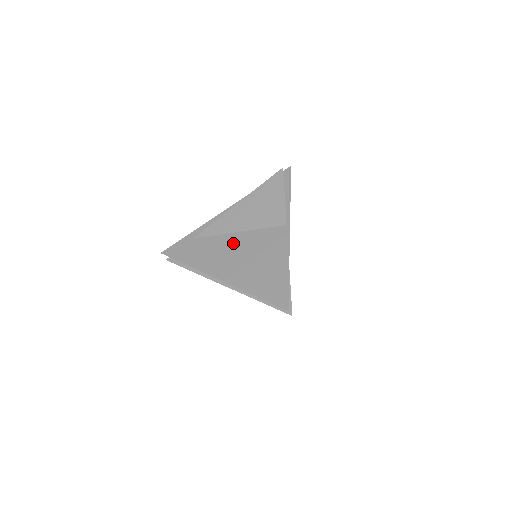
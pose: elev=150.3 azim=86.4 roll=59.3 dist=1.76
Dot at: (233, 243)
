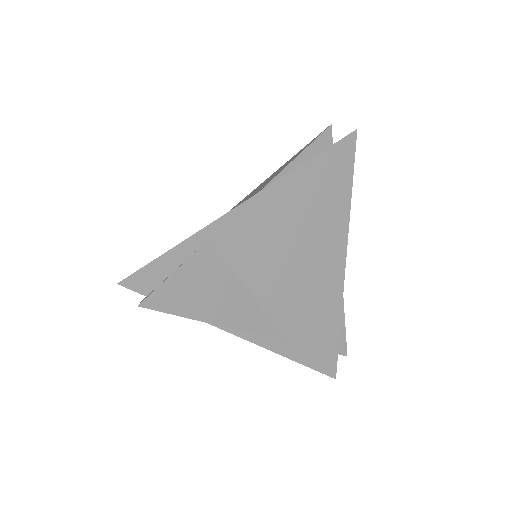
Dot at: occluded
